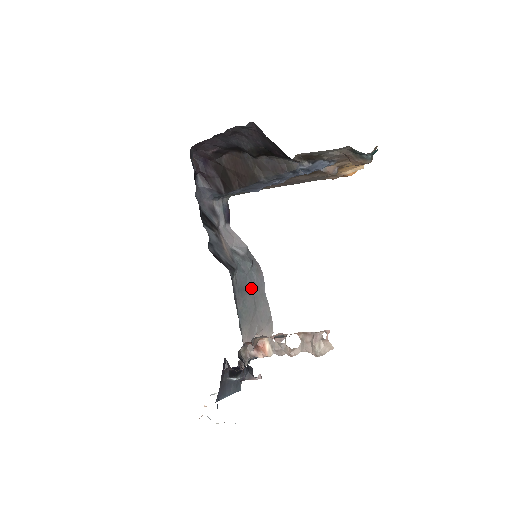
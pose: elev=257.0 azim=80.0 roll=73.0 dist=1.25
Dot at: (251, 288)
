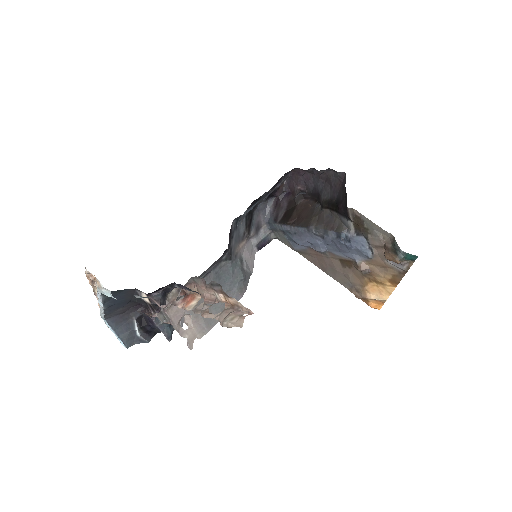
Dot at: (225, 288)
